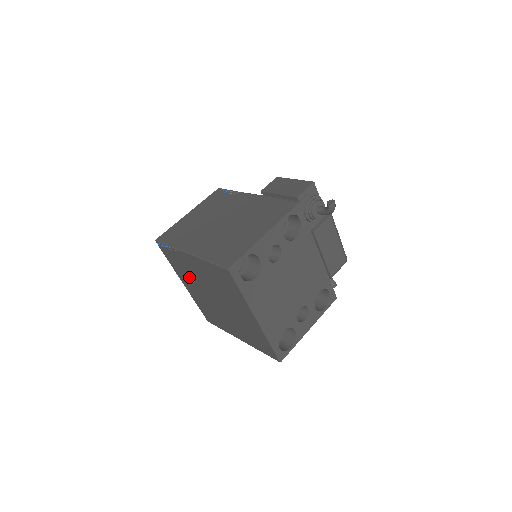
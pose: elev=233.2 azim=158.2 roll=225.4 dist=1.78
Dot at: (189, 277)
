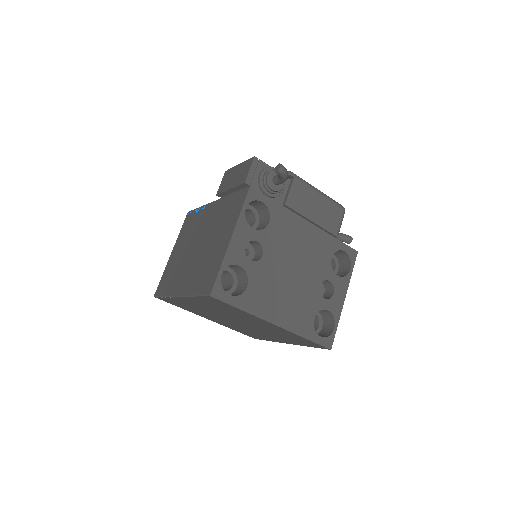
Dot at: (203, 313)
